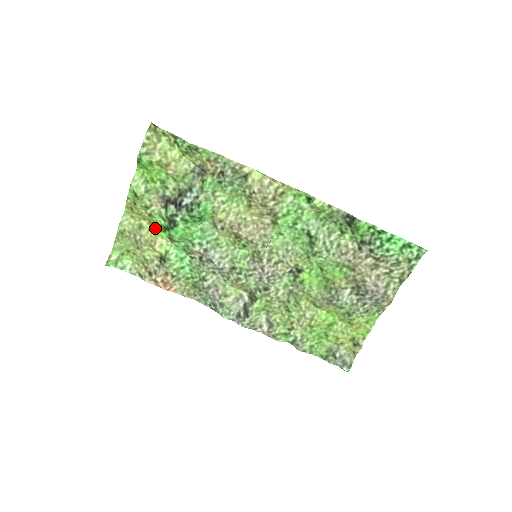
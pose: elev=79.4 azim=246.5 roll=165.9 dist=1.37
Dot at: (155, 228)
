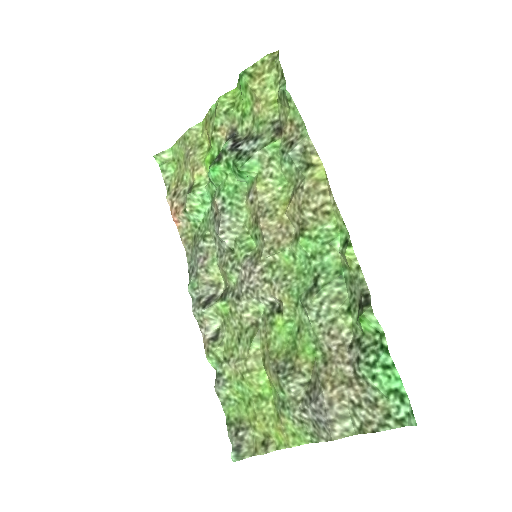
Dot at: (208, 155)
